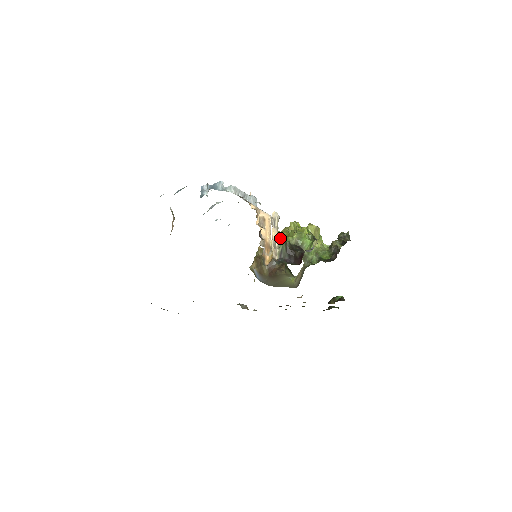
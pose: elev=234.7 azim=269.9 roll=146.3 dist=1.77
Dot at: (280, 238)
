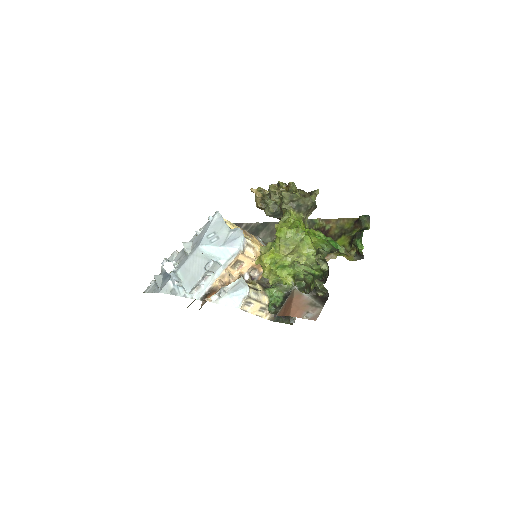
Dot at: (263, 275)
